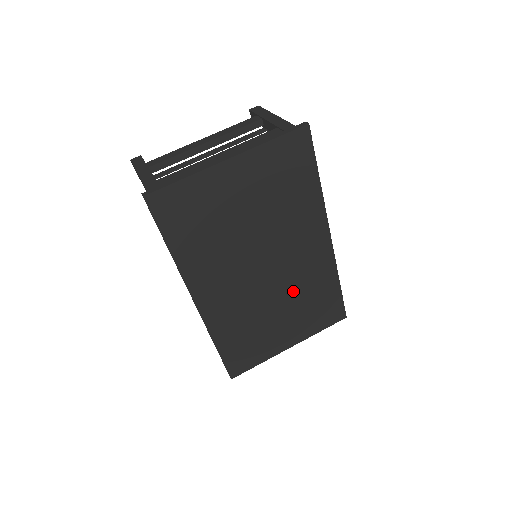
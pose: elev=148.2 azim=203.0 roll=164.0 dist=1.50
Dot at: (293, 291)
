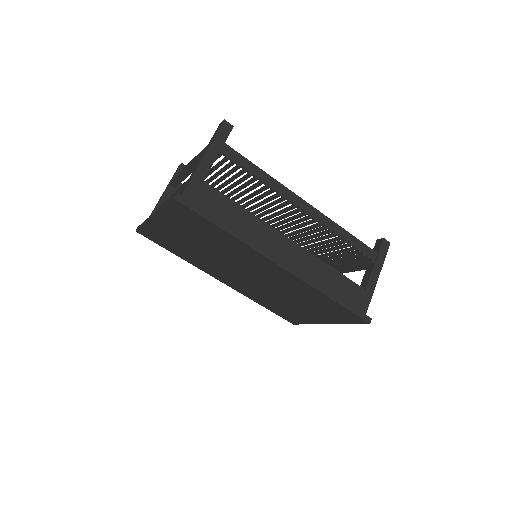
Dot at: (288, 292)
